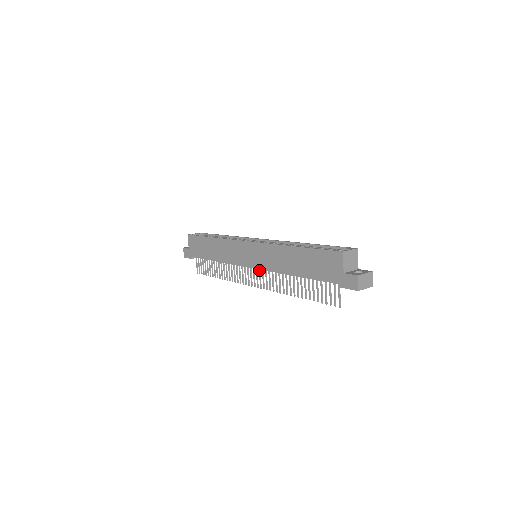
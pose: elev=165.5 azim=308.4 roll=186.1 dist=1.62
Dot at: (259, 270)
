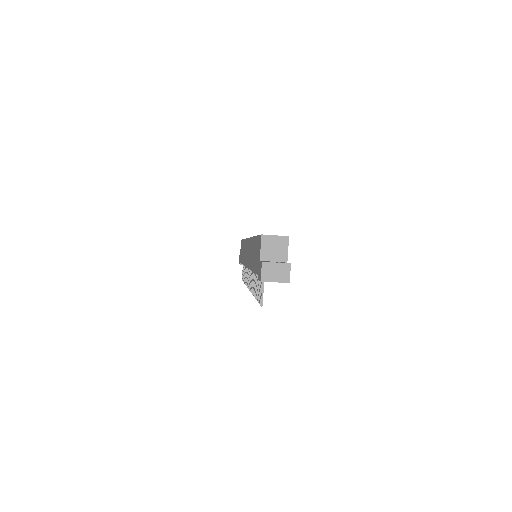
Dot at: occluded
